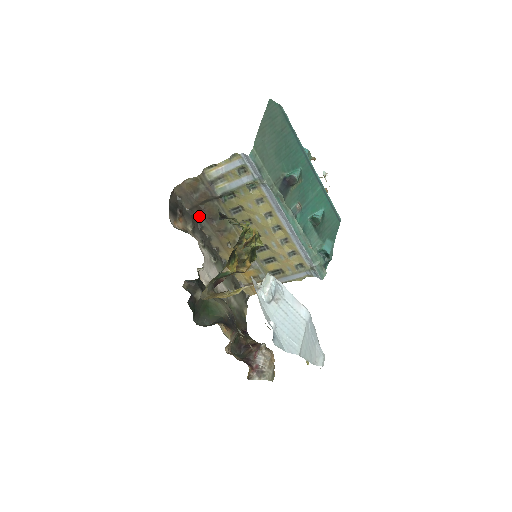
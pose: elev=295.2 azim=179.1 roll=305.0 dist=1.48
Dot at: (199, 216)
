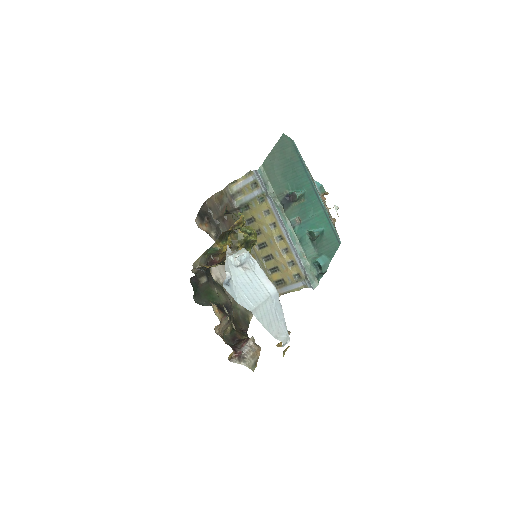
Dot at: (223, 226)
